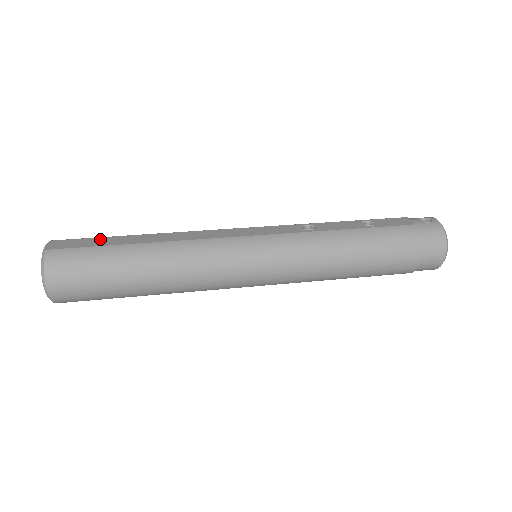
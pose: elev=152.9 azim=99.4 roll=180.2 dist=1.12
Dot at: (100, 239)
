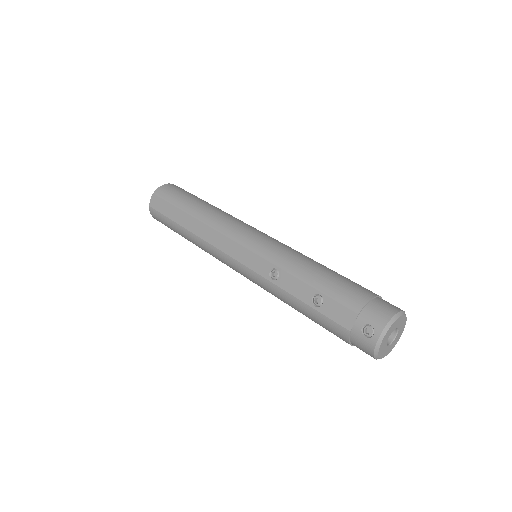
Dot at: (170, 207)
